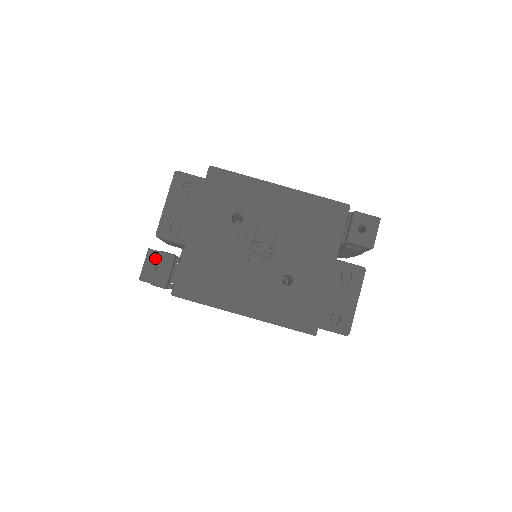
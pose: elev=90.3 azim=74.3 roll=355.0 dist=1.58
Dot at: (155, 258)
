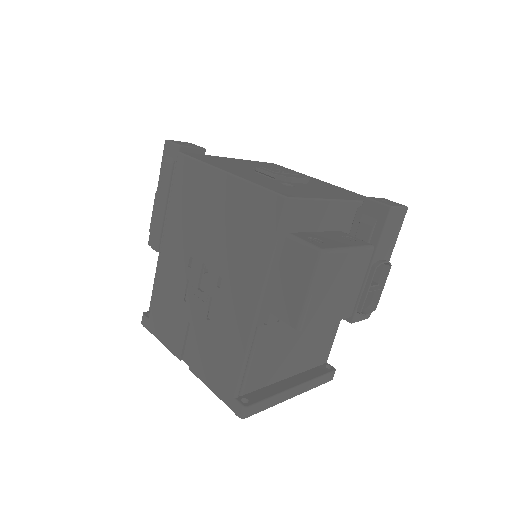
Dot at: (190, 144)
